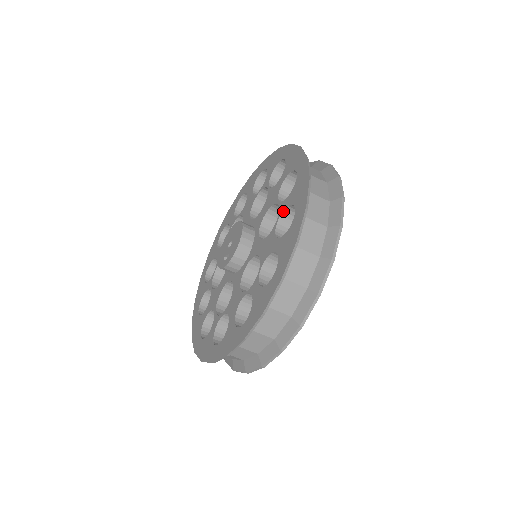
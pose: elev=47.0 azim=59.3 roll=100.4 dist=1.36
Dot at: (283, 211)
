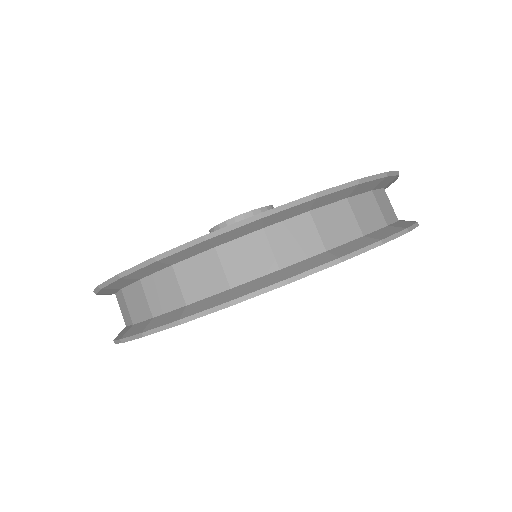
Dot at: occluded
